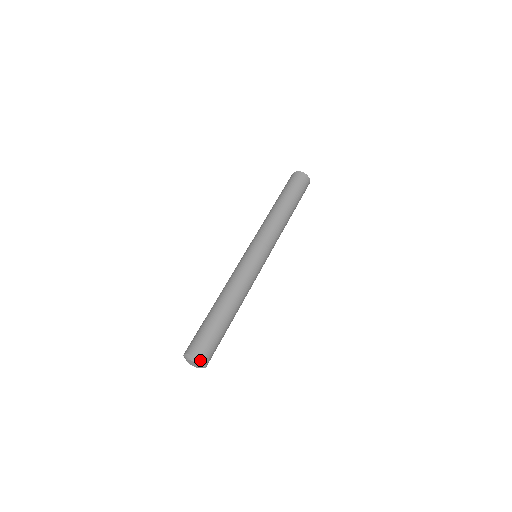
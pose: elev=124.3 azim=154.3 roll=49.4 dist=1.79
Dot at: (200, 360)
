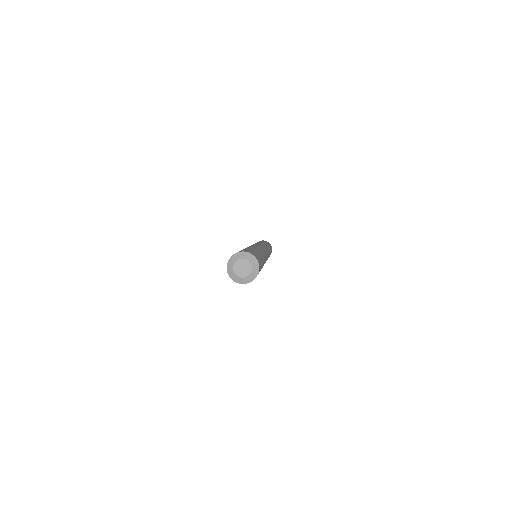
Dot at: (247, 252)
